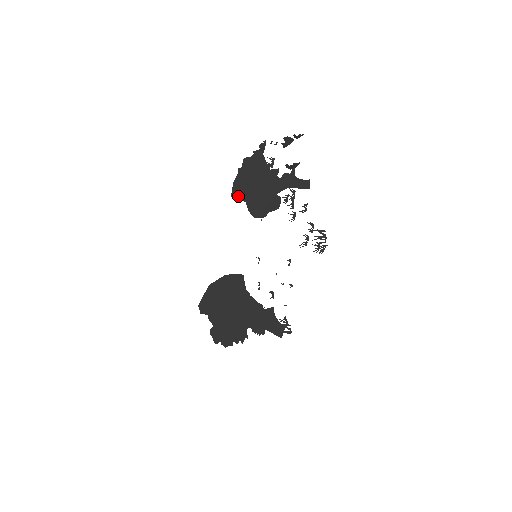
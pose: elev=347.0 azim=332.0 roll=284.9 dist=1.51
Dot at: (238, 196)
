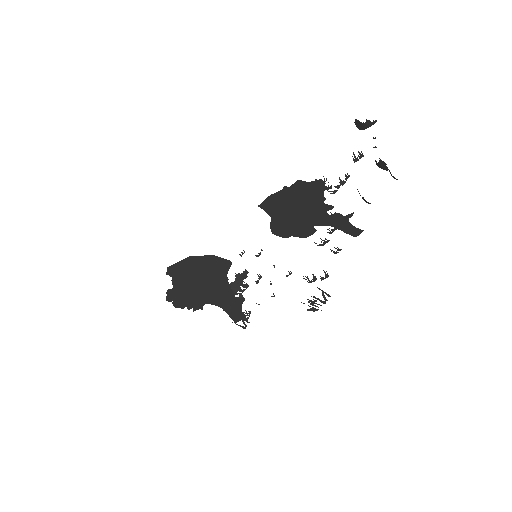
Dot at: (267, 209)
